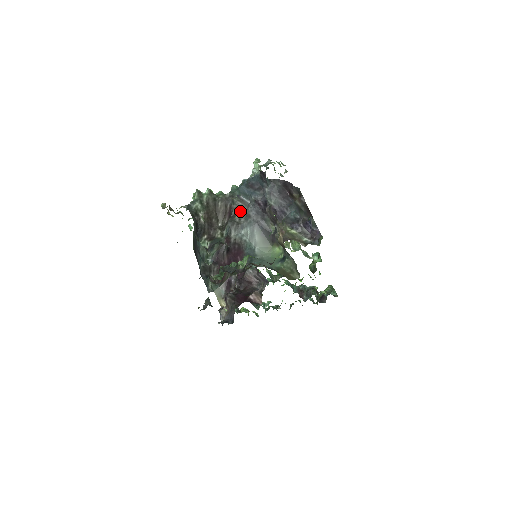
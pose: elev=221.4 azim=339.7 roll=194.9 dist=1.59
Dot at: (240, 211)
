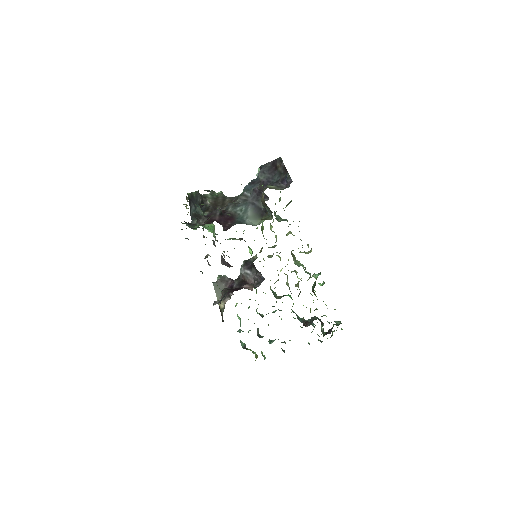
Dot at: occluded
